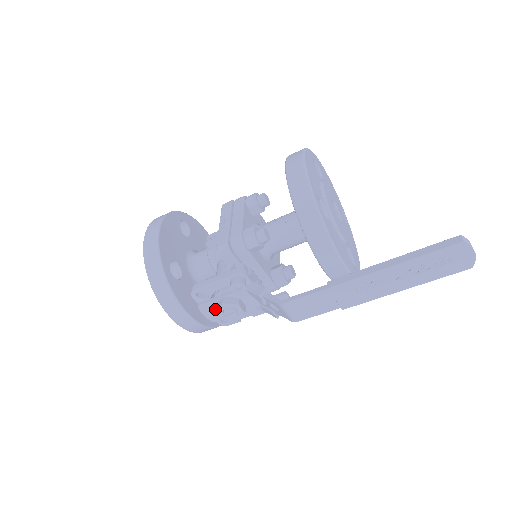
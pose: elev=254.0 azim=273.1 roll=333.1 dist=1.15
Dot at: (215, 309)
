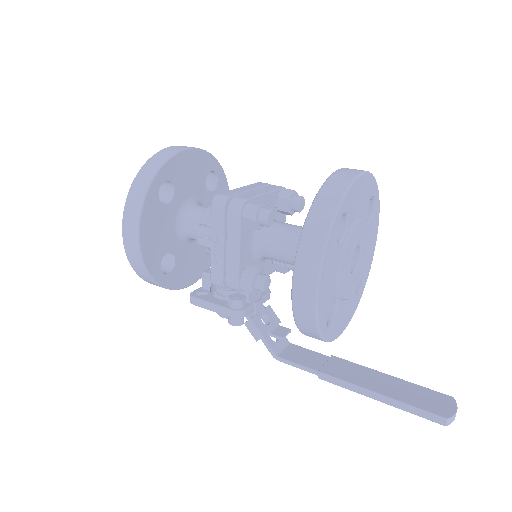
Dot at: occluded
